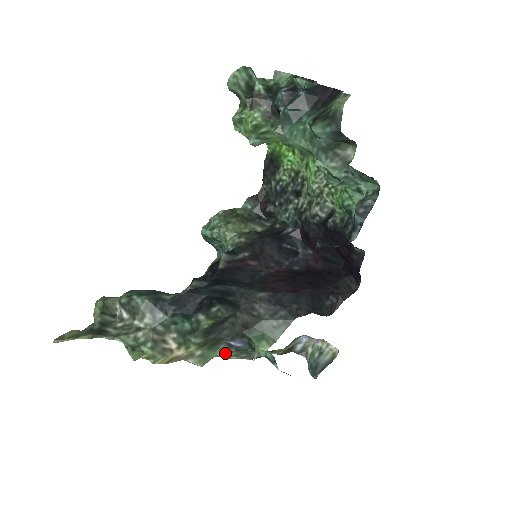
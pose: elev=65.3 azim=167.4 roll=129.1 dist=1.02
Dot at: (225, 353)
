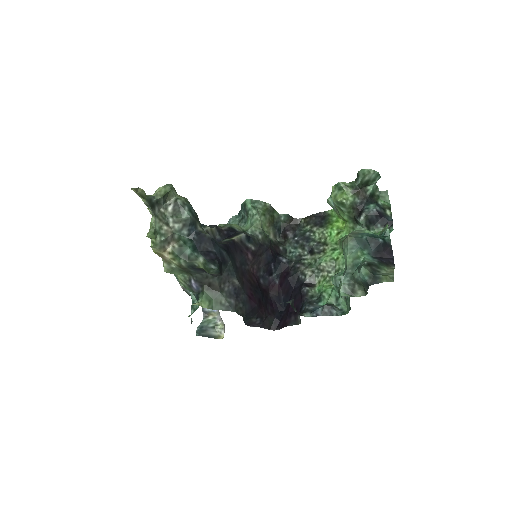
Dot at: (182, 279)
